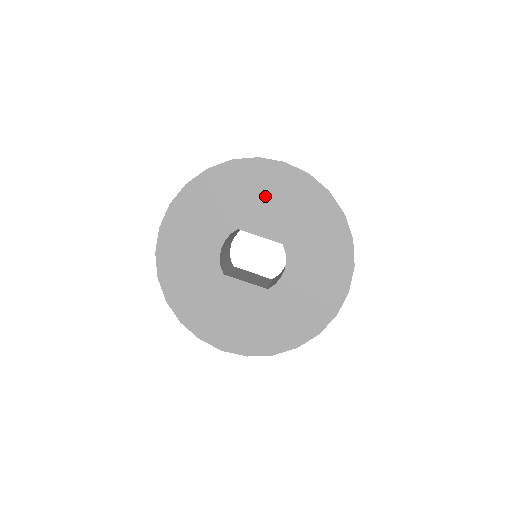
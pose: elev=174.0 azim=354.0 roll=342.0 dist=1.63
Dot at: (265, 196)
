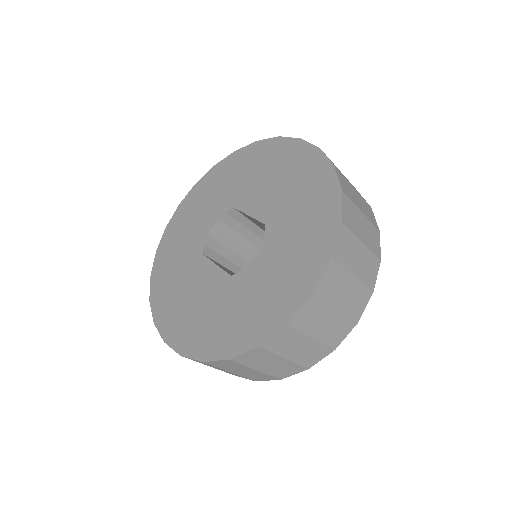
Dot at: (270, 174)
